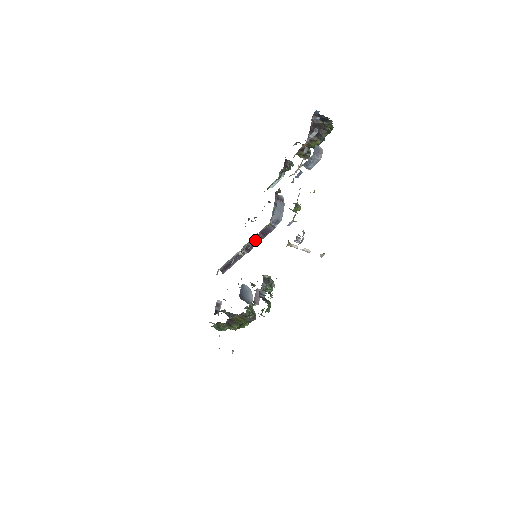
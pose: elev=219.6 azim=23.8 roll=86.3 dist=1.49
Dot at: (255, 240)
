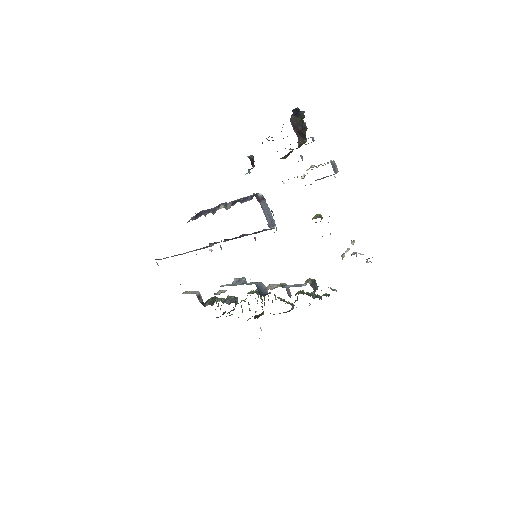
Dot at: (235, 238)
